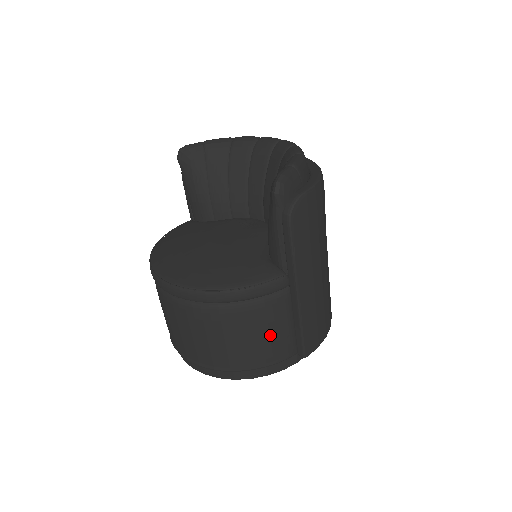
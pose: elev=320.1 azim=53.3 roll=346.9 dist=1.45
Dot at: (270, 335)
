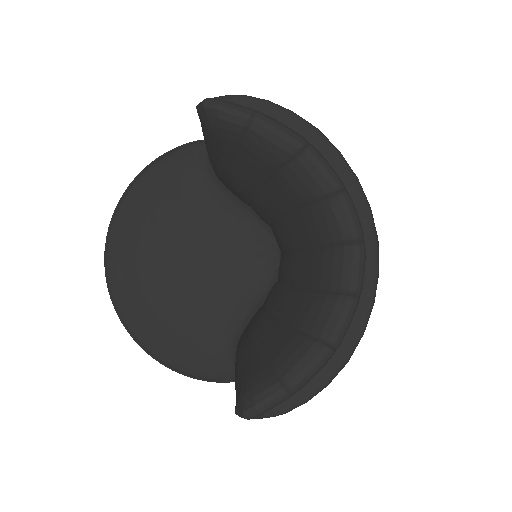
Dot at: occluded
